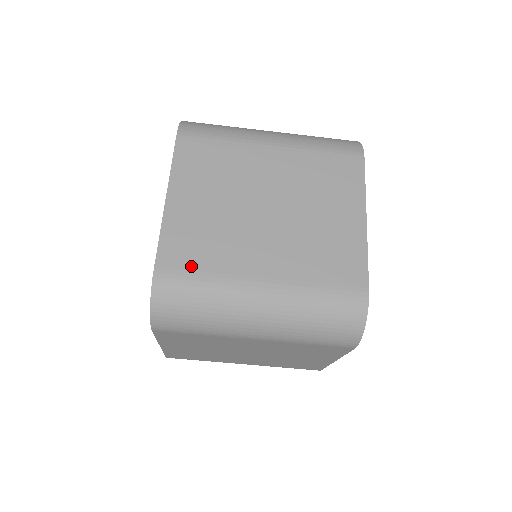
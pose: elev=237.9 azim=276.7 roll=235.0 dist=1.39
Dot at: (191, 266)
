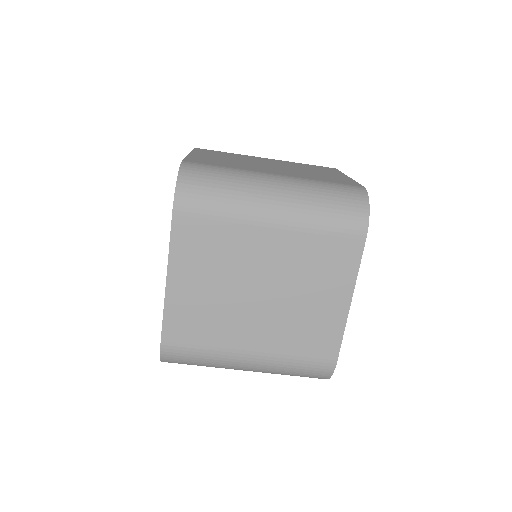
Dot at: (213, 164)
